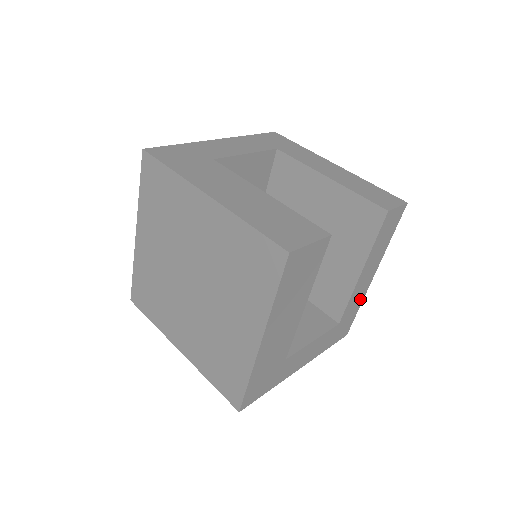
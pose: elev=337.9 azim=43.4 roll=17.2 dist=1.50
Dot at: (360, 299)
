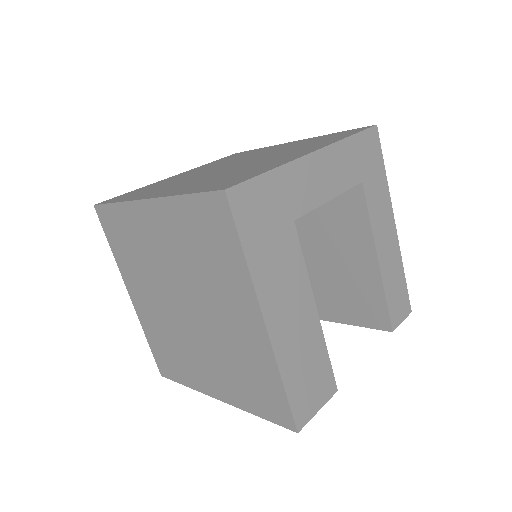
Dot at: occluded
